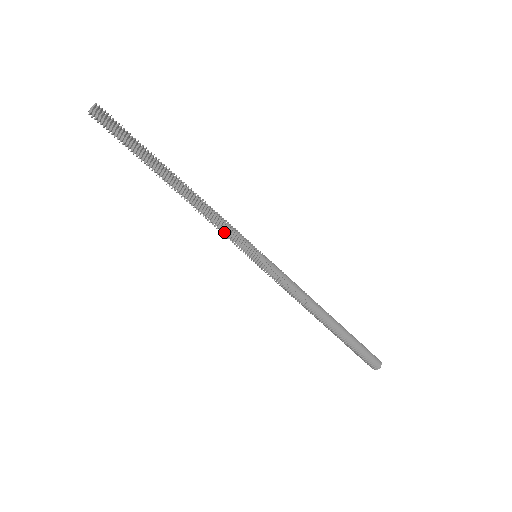
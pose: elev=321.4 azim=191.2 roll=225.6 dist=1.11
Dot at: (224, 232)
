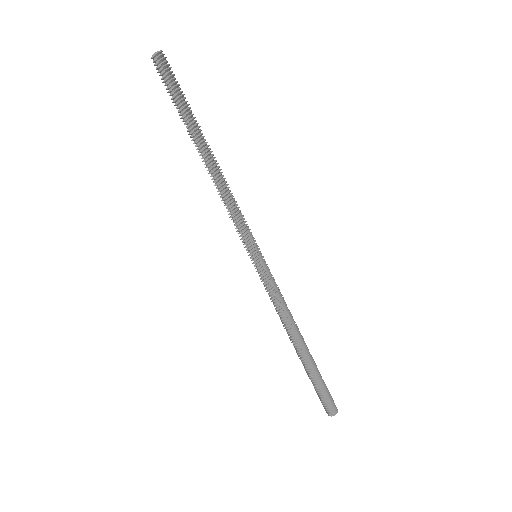
Dot at: (234, 220)
